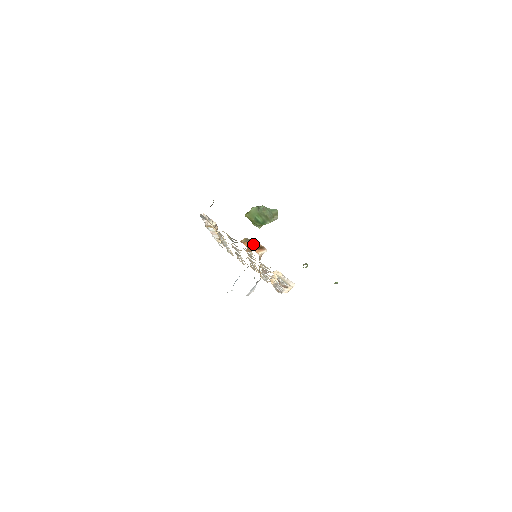
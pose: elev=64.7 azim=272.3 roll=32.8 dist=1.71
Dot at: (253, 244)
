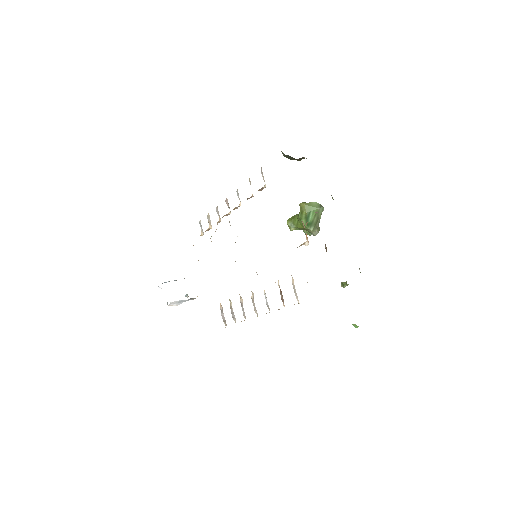
Dot at: occluded
